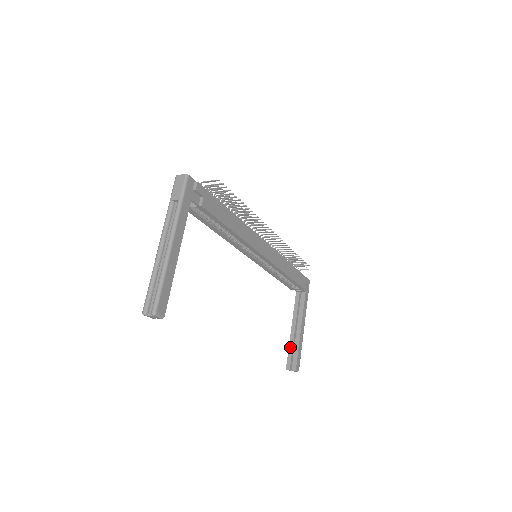
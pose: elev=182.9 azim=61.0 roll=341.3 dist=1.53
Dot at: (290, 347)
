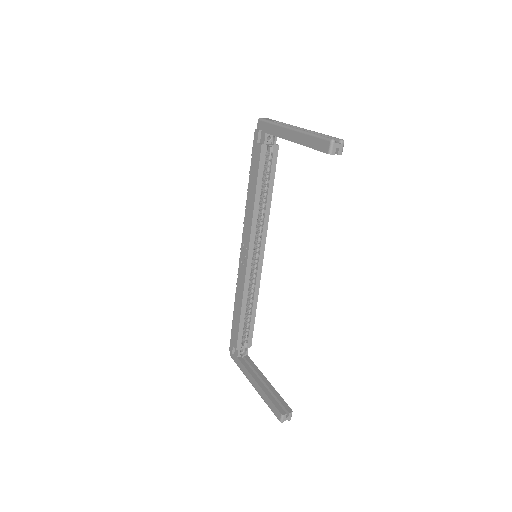
Dot at: (270, 396)
